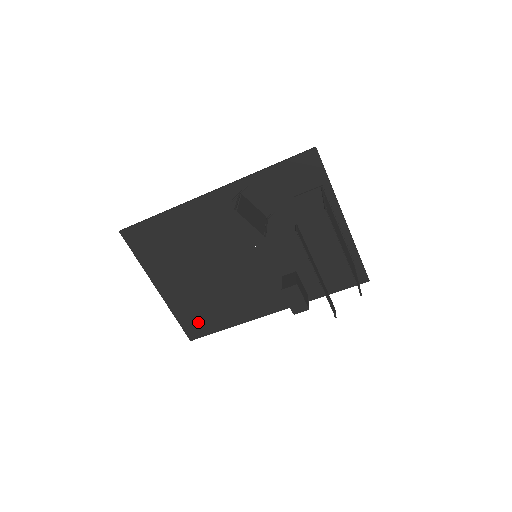
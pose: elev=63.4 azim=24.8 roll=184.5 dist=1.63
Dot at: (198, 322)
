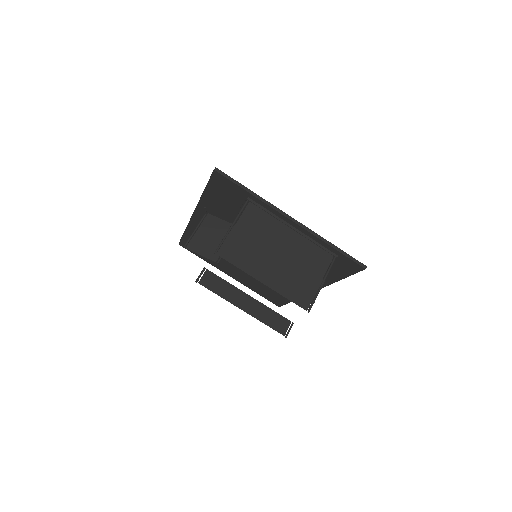
Dot at: (271, 296)
